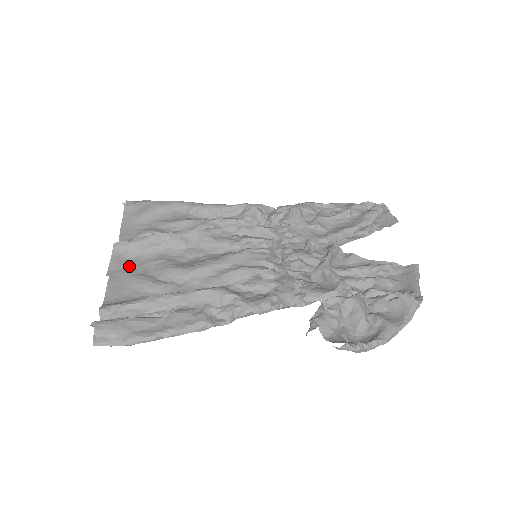
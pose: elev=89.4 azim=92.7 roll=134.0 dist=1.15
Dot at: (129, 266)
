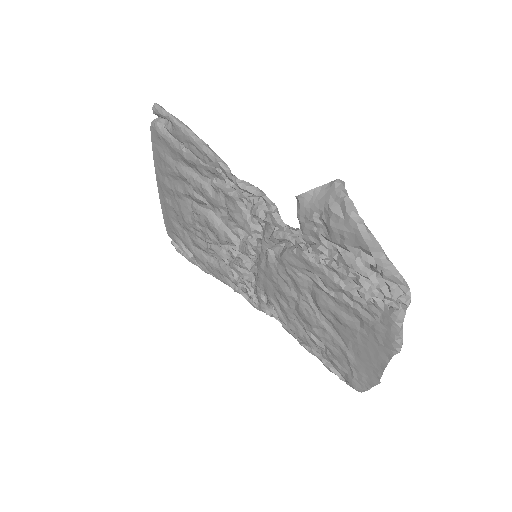
Dot at: occluded
